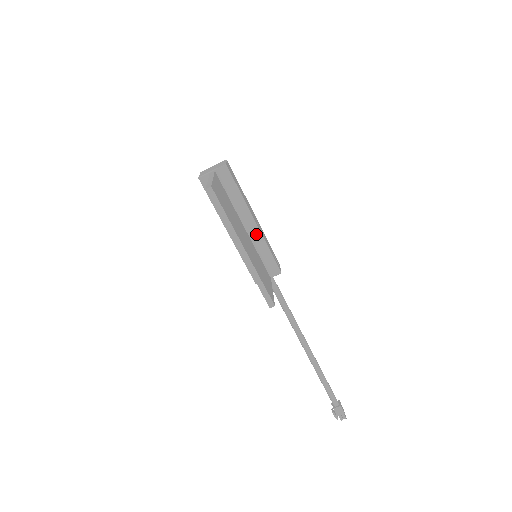
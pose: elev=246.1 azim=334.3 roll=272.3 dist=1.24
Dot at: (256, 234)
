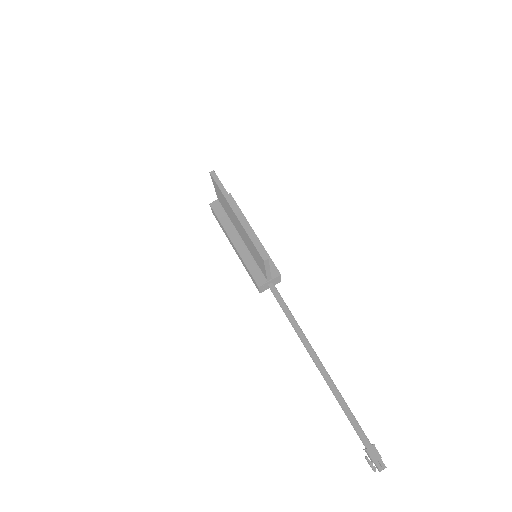
Dot at: occluded
